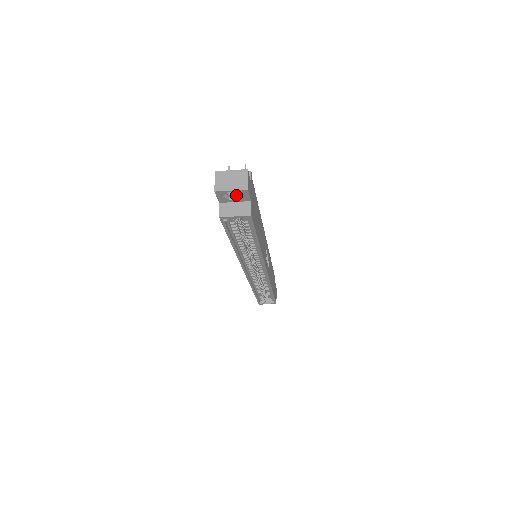
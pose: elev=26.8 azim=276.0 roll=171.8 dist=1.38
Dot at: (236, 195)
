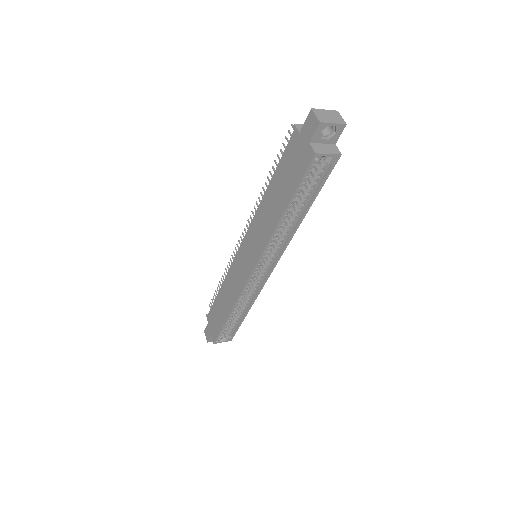
Dot at: (326, 135)
